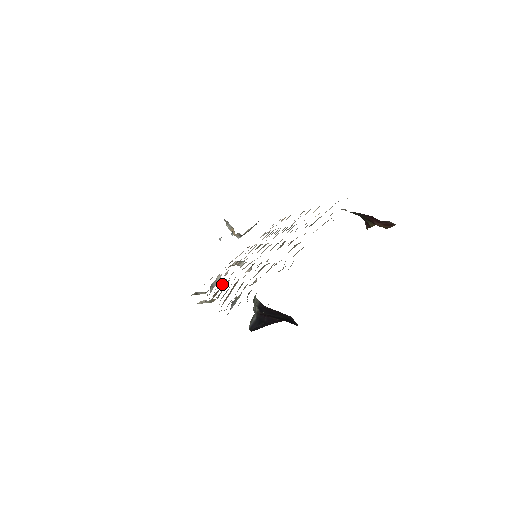
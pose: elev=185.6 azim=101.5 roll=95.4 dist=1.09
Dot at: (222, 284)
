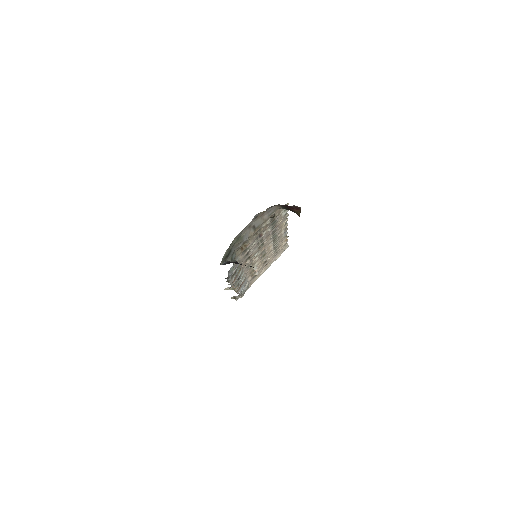
Dot at: occluded
